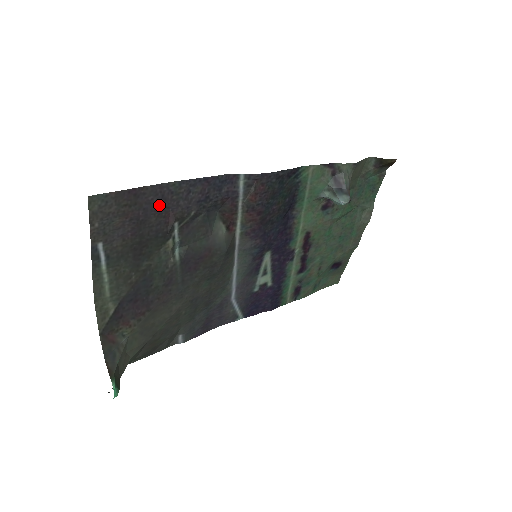
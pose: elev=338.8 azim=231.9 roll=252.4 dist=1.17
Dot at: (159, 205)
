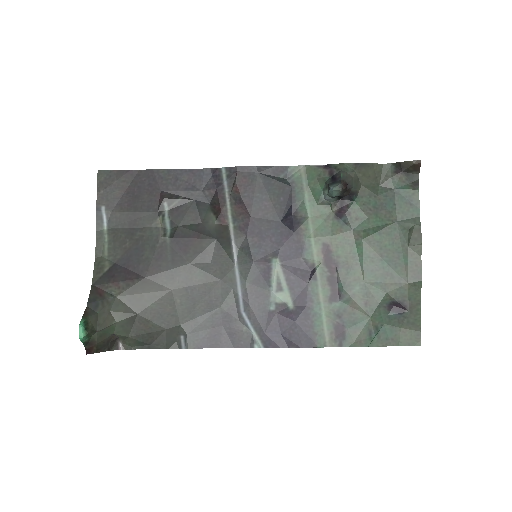
Dot at: (151, 186)
